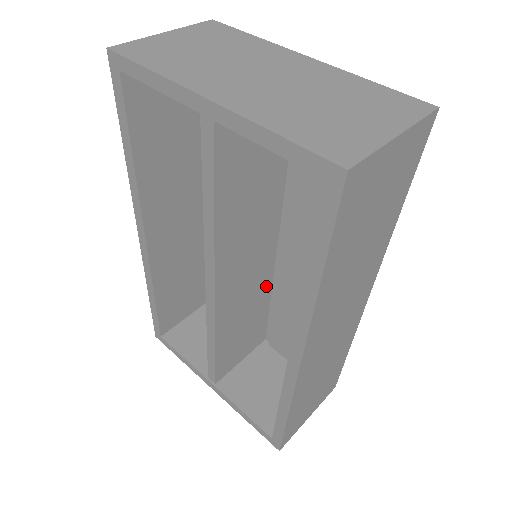
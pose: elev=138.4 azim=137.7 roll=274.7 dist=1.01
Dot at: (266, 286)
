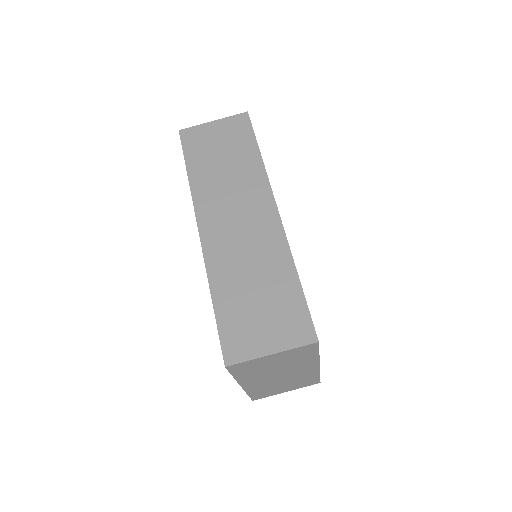
Dot at: occluded
